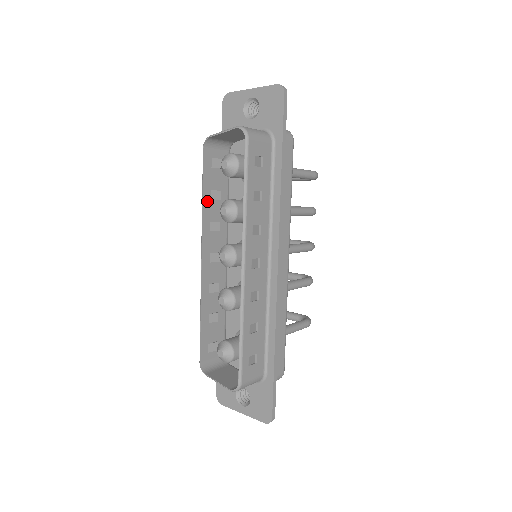
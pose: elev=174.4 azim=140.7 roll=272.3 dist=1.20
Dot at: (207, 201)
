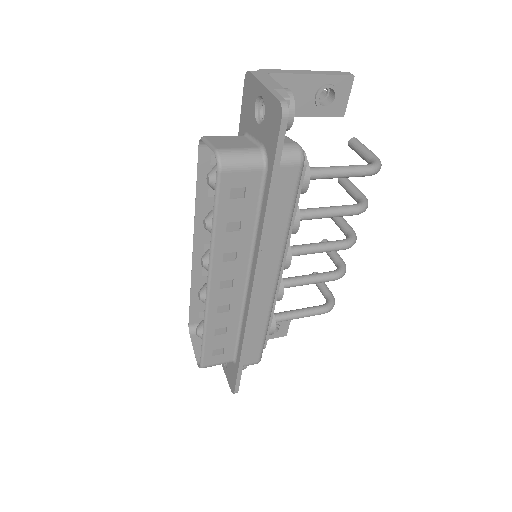
Dot at: (202, 198)
